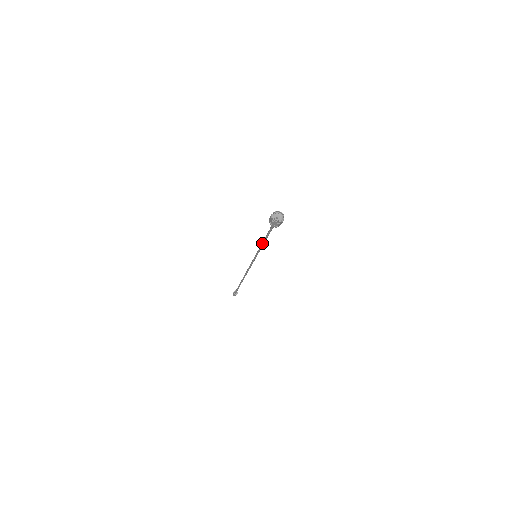
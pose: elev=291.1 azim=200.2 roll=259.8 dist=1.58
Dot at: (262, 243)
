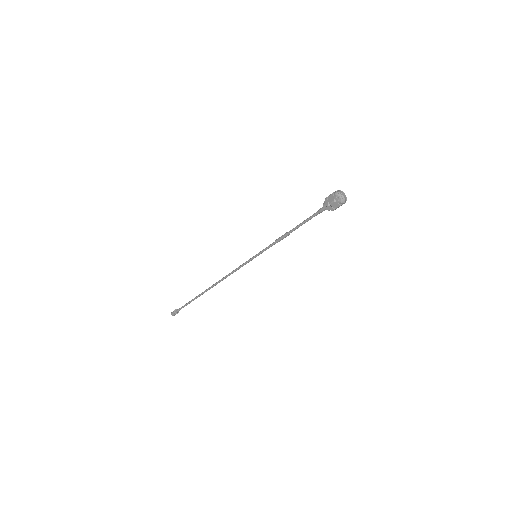
Dot at: (284, 236)
